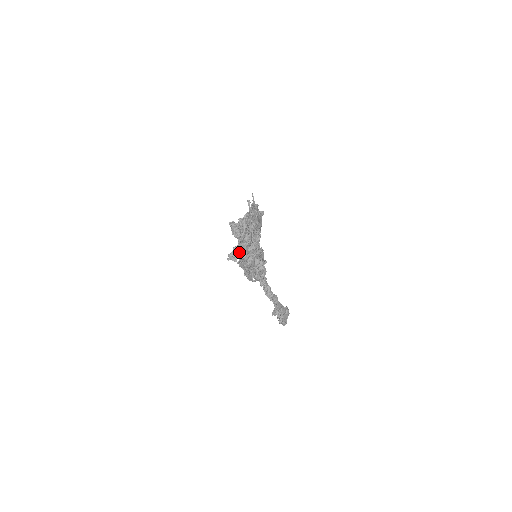
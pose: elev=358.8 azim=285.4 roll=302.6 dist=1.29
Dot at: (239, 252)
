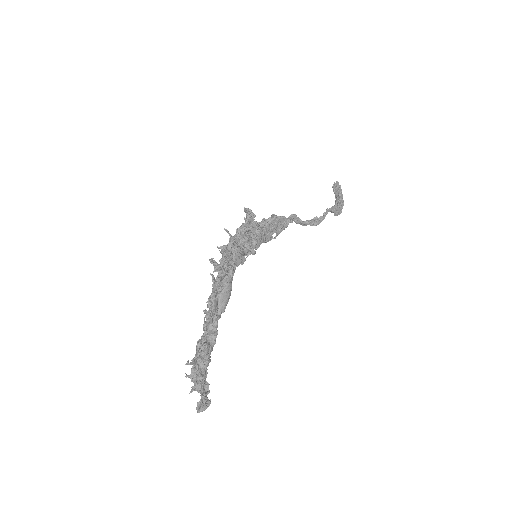
Dot at: (191, 380)
